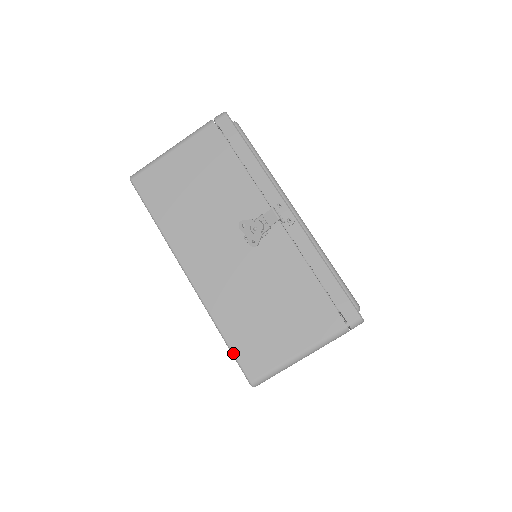
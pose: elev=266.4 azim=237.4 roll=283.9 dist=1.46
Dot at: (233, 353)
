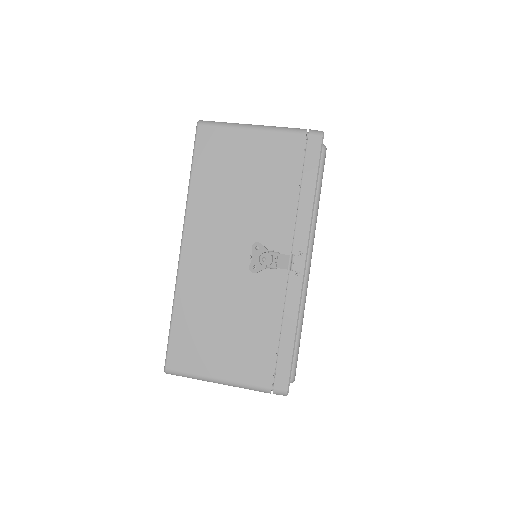
Dot at: (170, 337)
